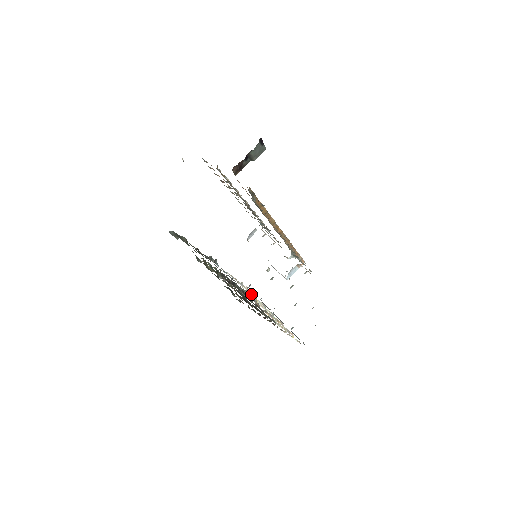
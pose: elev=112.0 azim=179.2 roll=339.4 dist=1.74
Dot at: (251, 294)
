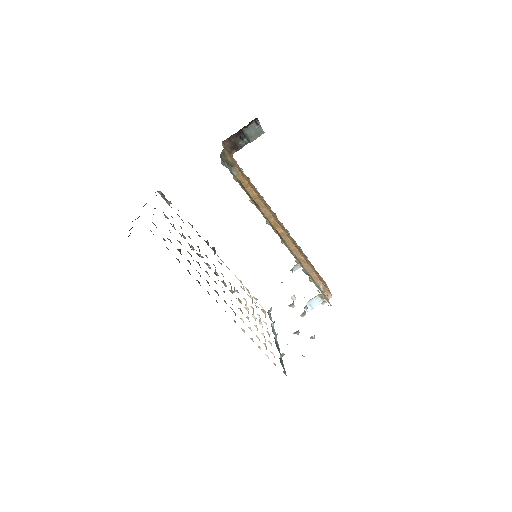
Dot at: occluded
